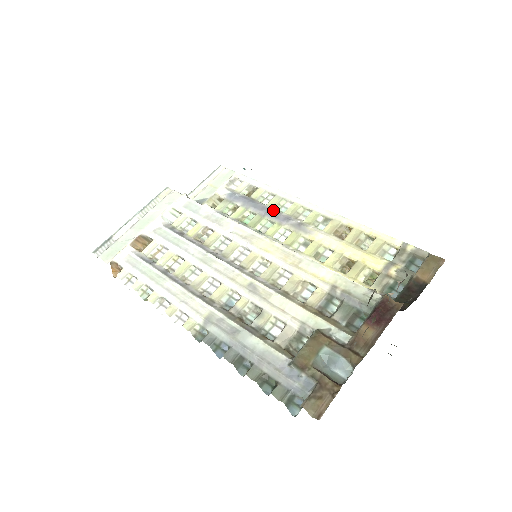
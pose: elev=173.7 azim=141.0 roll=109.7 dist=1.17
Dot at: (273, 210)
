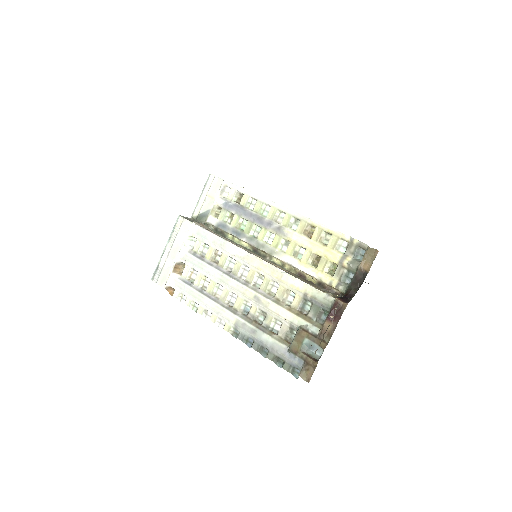
Dot at: (258, 216)
